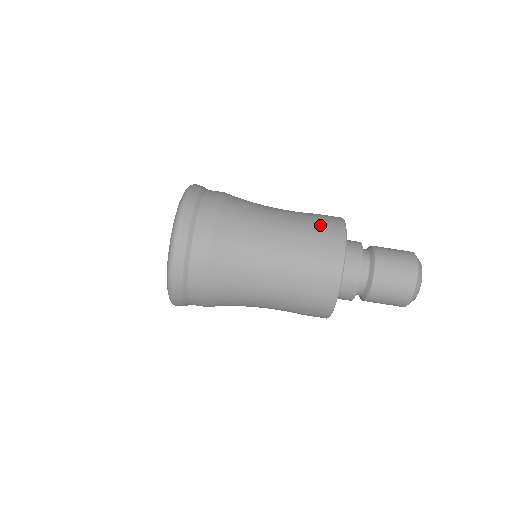
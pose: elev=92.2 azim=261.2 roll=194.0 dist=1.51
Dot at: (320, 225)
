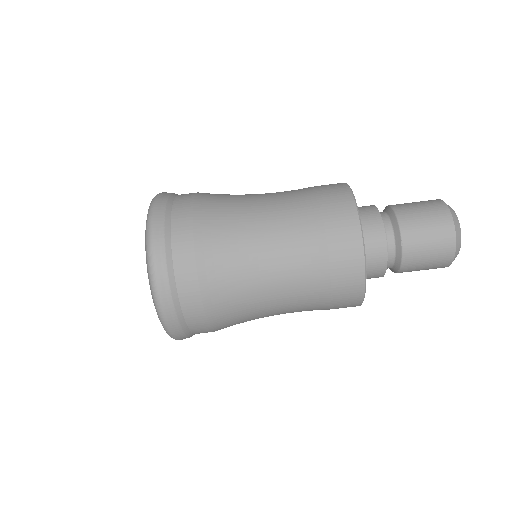
Dot at: (316, 187)
